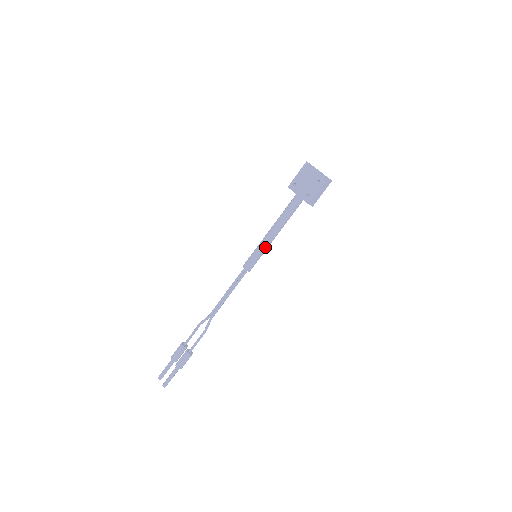
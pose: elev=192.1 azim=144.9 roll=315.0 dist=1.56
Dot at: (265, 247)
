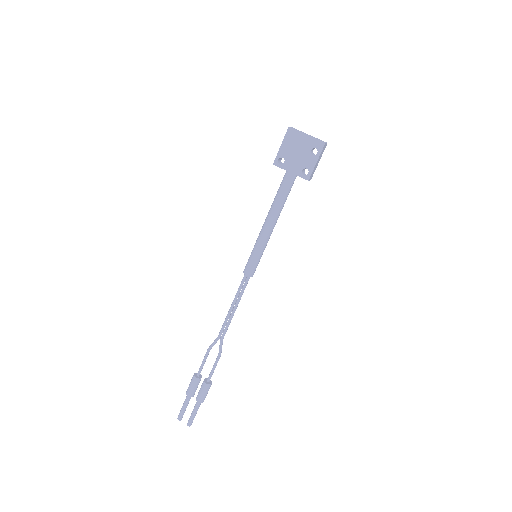
Dot at: (266, 244)
